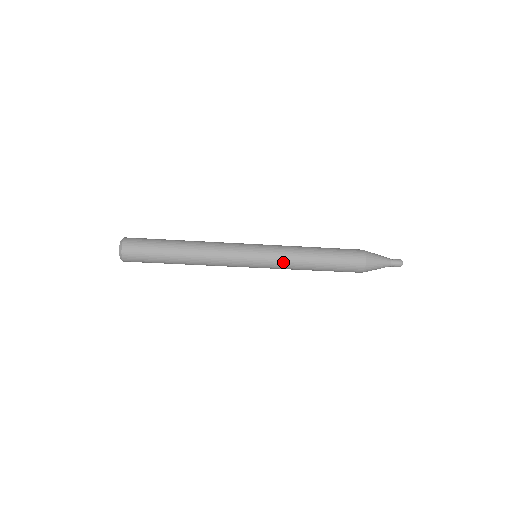
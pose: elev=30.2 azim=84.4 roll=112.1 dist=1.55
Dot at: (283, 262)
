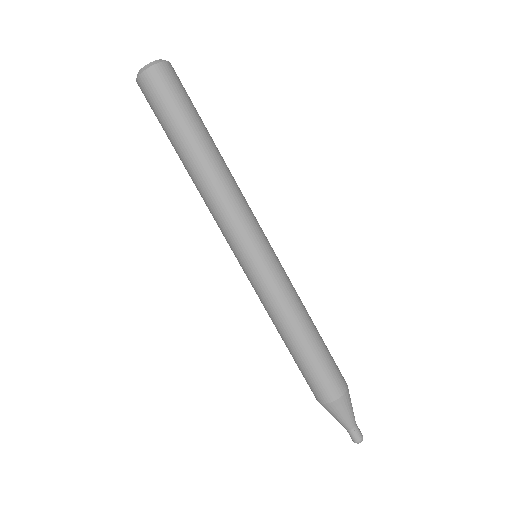
Dot at: (290, 283)
